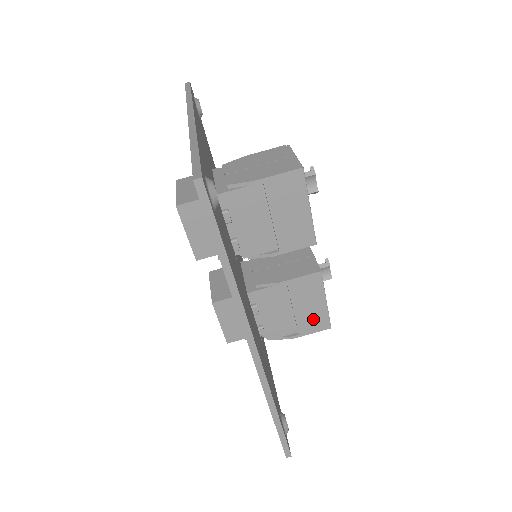
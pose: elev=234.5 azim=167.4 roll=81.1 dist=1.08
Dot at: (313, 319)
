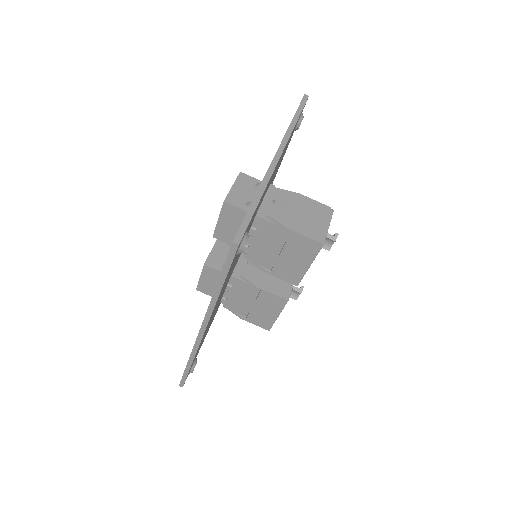
Dot at: (262, 319)
